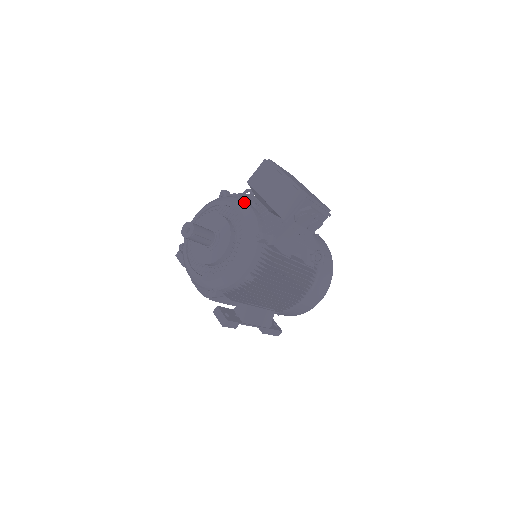
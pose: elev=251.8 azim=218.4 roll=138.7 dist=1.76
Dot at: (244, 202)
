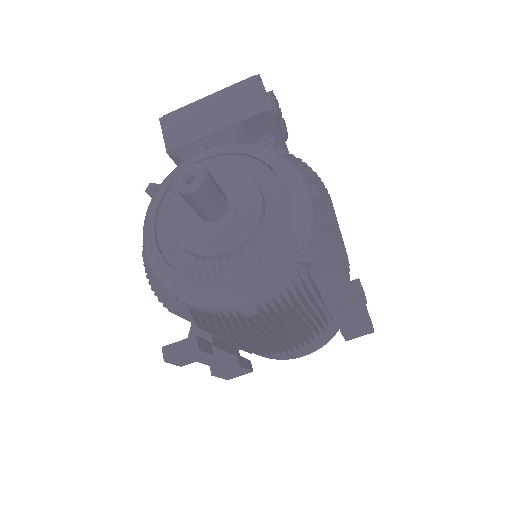
Dot at: occluded
